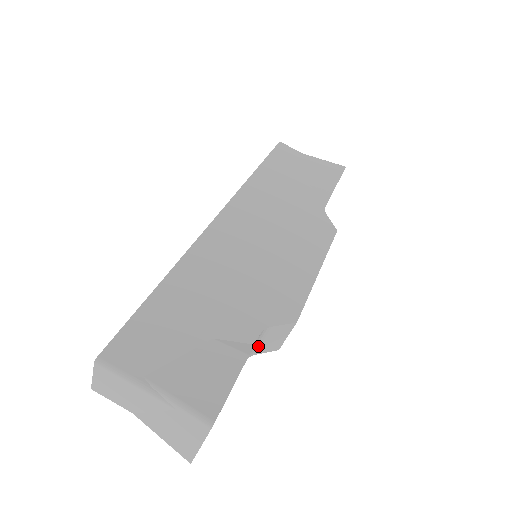
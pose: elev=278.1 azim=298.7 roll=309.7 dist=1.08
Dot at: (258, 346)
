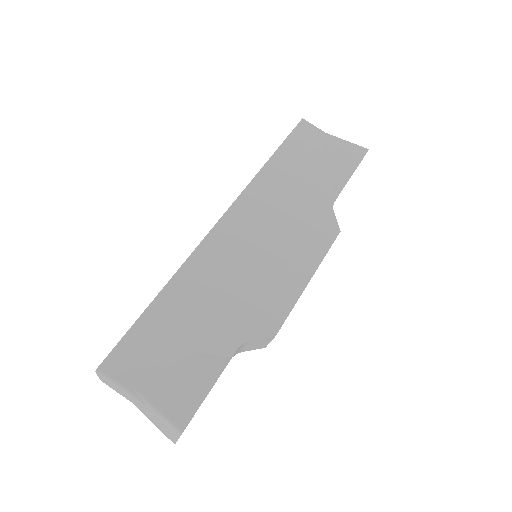
Dot at: (243, 348)
